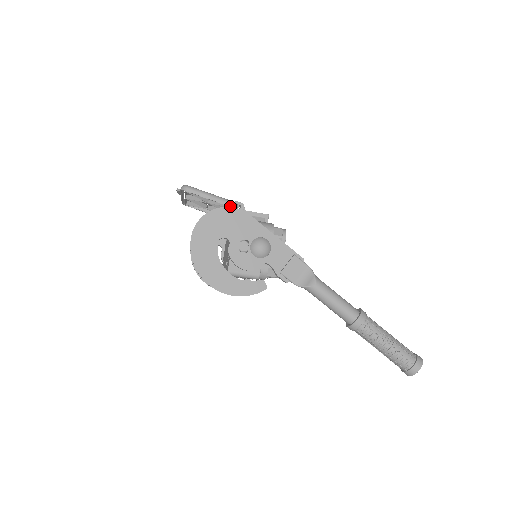
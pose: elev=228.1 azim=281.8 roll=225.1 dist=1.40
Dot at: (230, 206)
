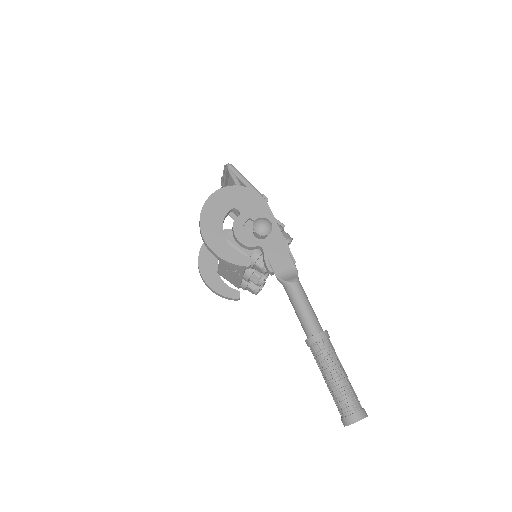
Dot at: occluded
